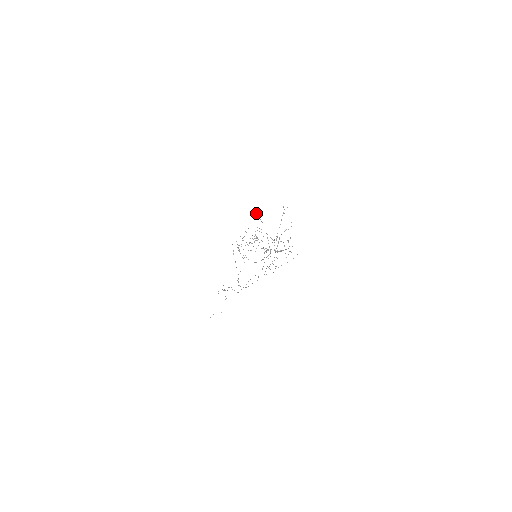
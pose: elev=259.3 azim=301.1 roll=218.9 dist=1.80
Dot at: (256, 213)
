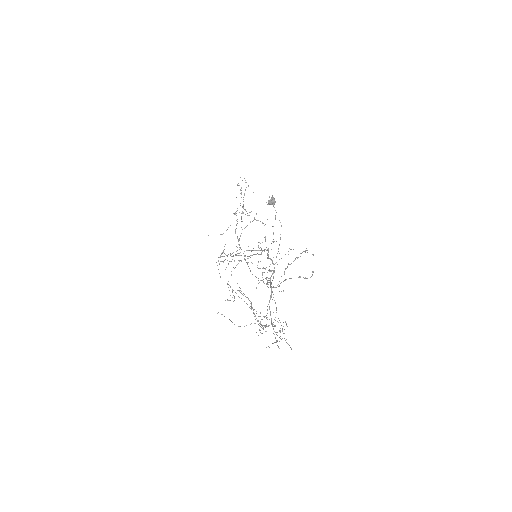
Dot at: (271, 204)
